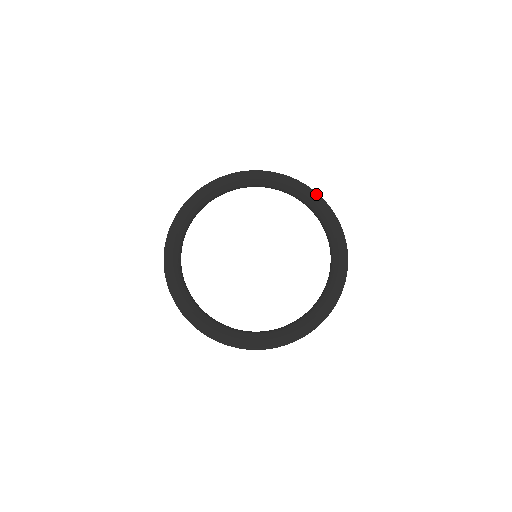
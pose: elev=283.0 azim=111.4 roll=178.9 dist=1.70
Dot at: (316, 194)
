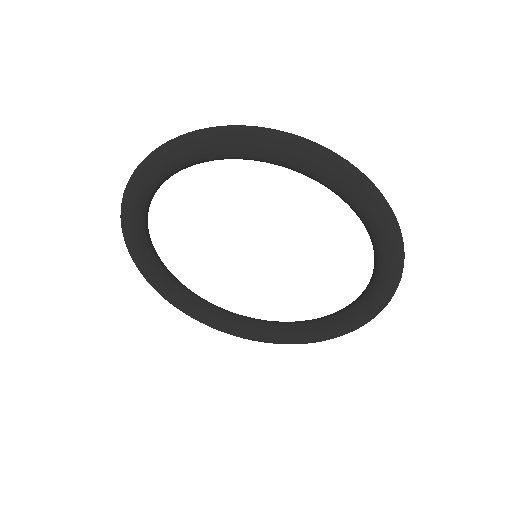
Dot at: (395, 283)
